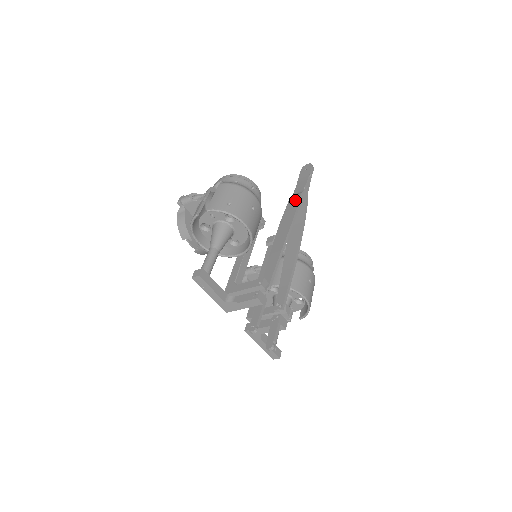
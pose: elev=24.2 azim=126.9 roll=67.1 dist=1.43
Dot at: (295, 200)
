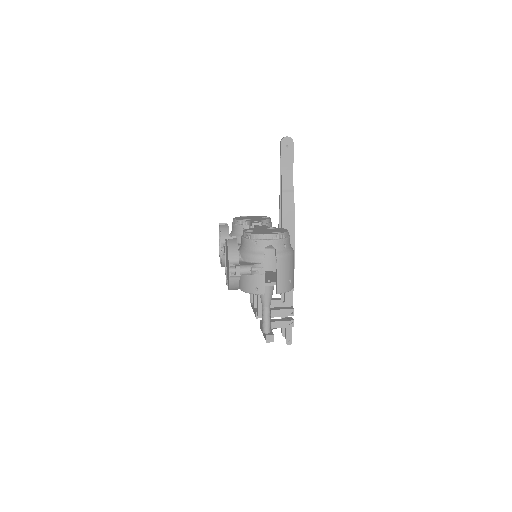
Dot at: (290, 204)
